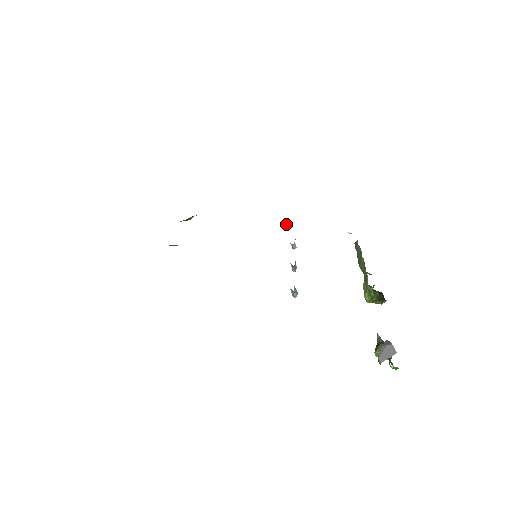
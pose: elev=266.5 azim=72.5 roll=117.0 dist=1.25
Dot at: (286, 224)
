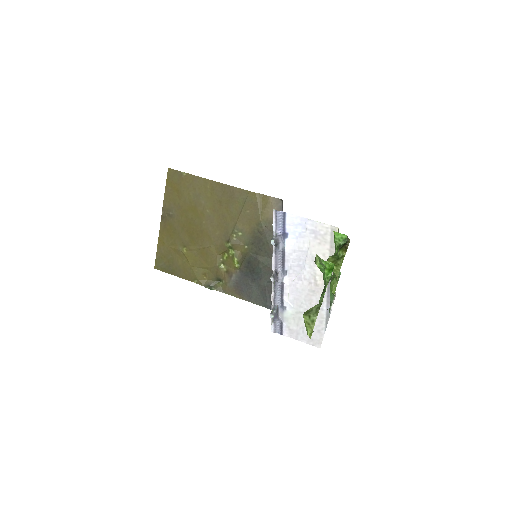
Dot at: occluded
